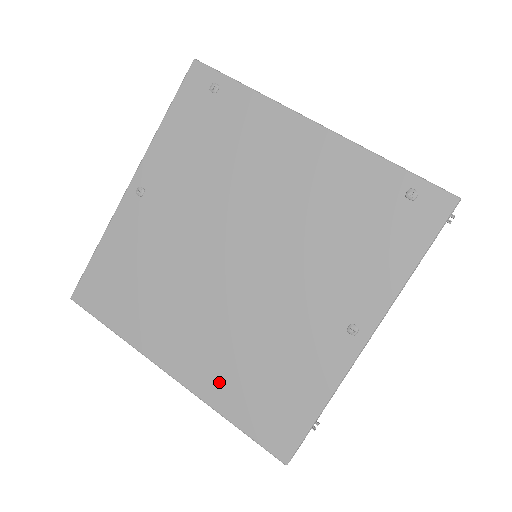
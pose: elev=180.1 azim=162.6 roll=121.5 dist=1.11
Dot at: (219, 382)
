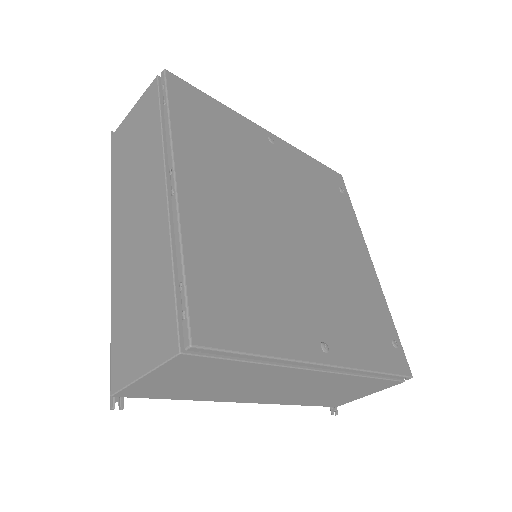
Dot at: (208, 236)
